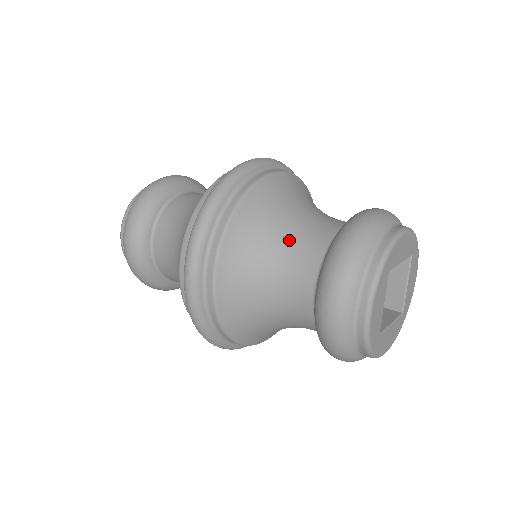
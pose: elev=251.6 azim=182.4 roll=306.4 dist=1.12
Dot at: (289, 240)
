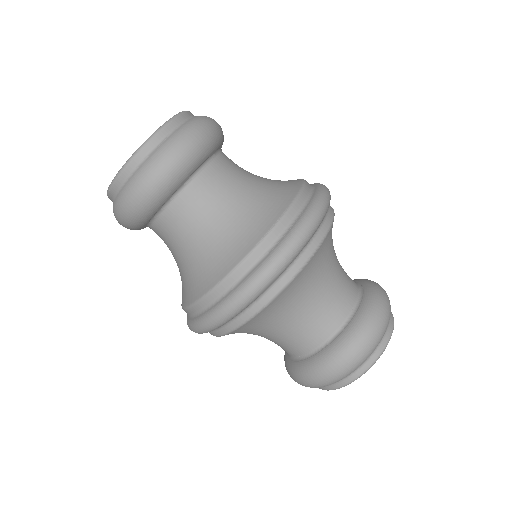
Dot at: (317, 304)
